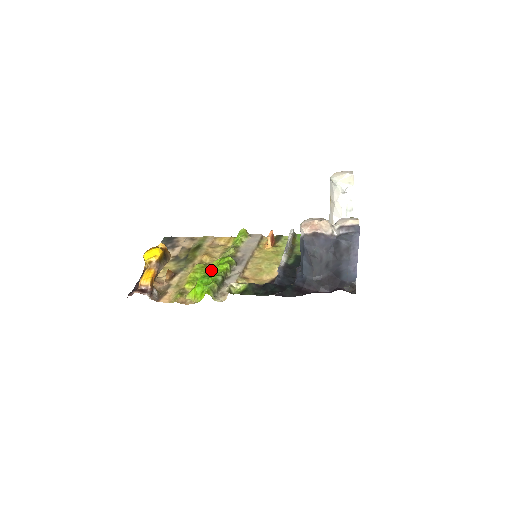
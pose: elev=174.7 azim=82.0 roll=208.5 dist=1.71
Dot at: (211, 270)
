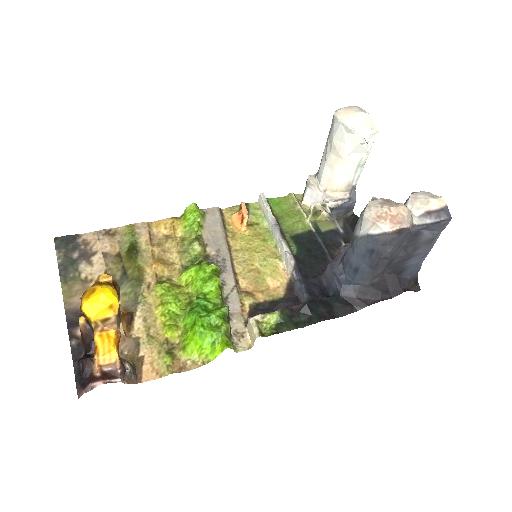
Dot at: (187, 291)
